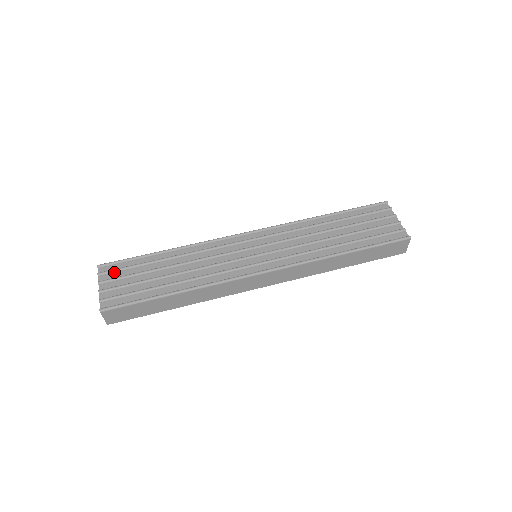
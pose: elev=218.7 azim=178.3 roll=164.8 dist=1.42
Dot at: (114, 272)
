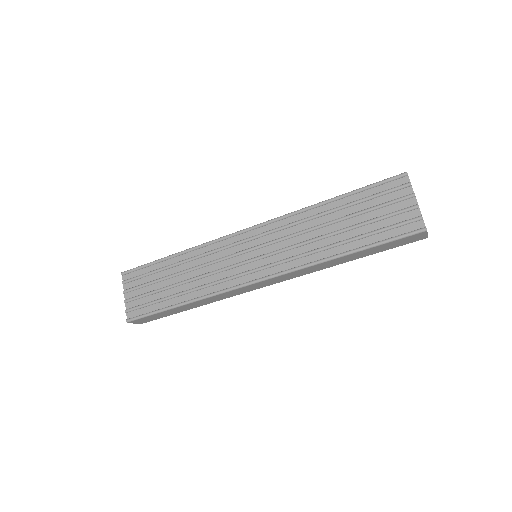
Dot at: (134, 280)
